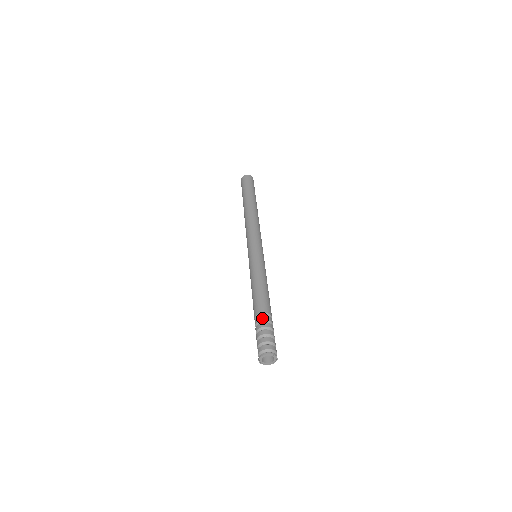
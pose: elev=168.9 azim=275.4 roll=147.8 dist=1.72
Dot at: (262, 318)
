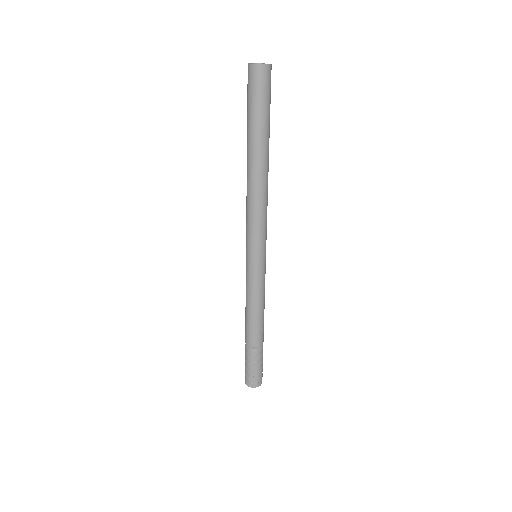
Dot at: (251, 353)
